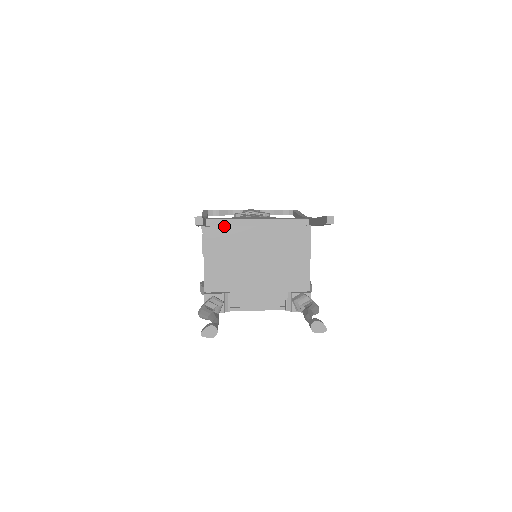
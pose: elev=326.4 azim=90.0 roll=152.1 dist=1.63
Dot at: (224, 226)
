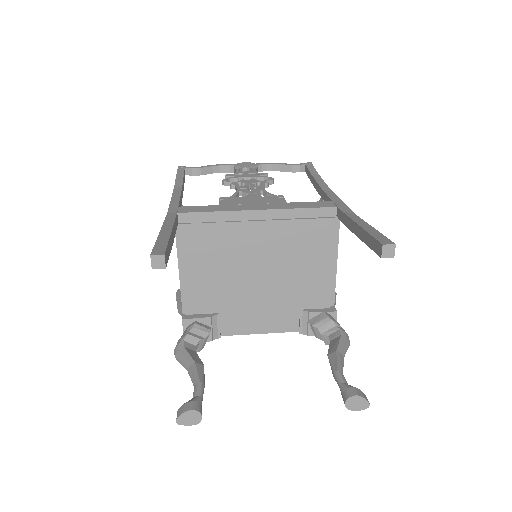
Dot at: (206, 222)
